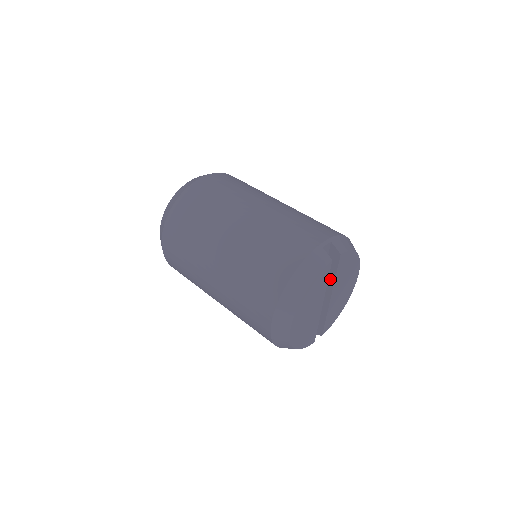
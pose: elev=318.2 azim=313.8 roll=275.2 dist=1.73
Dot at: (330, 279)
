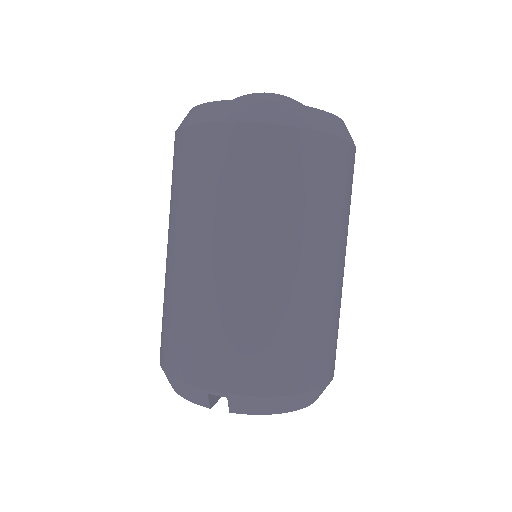
Dot at: occluded
